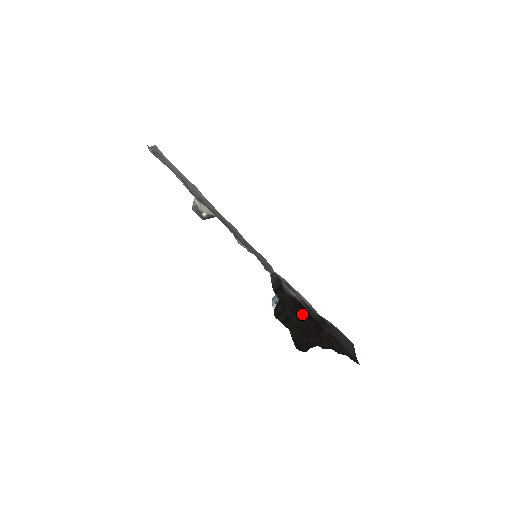
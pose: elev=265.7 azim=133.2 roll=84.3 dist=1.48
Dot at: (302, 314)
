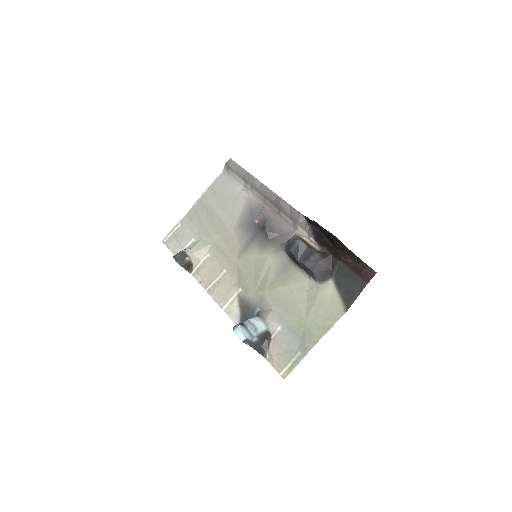
Dot at: (326, 239)
